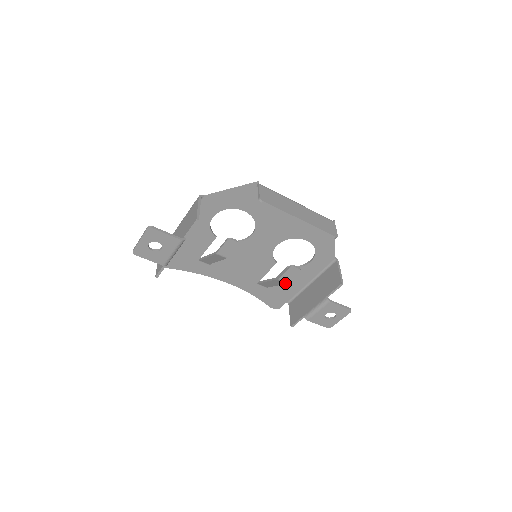
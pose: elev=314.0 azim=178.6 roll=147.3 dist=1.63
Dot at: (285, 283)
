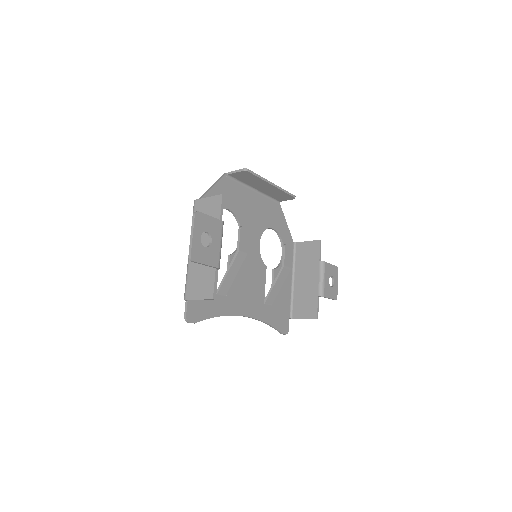
Dot at: (288, 271)
